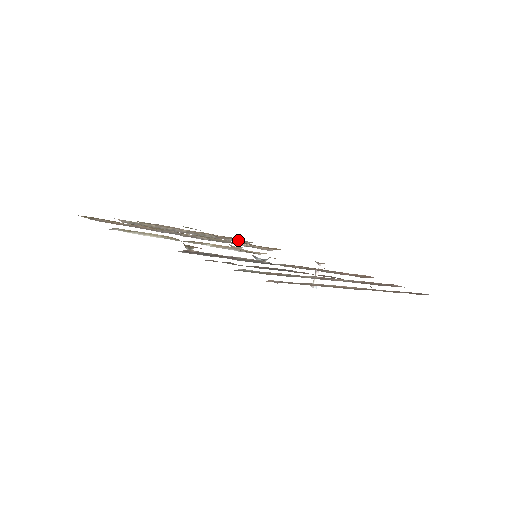
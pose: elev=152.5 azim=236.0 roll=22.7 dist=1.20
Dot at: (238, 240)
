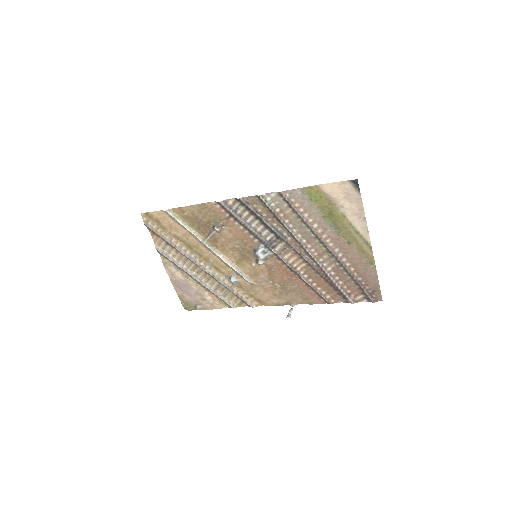
Dot at: (228, 300)
